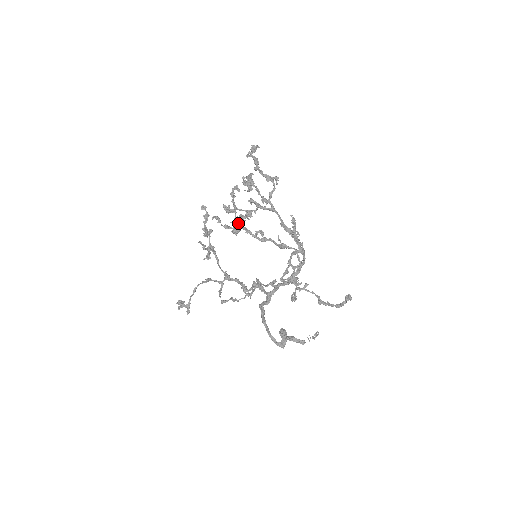
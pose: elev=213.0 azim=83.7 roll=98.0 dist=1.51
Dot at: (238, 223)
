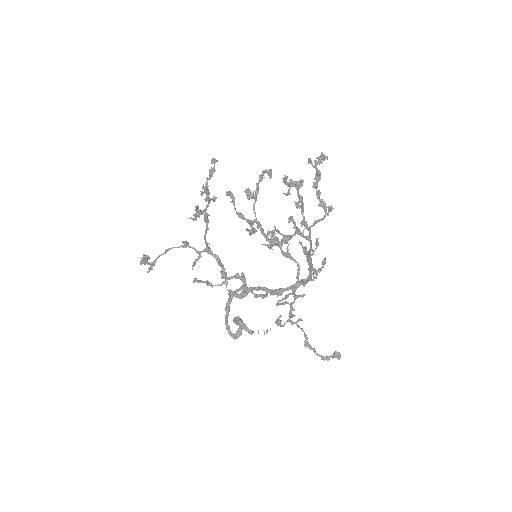
Dot at: occluded
